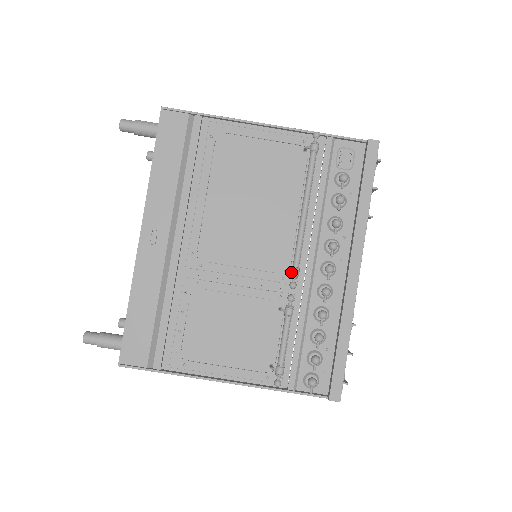
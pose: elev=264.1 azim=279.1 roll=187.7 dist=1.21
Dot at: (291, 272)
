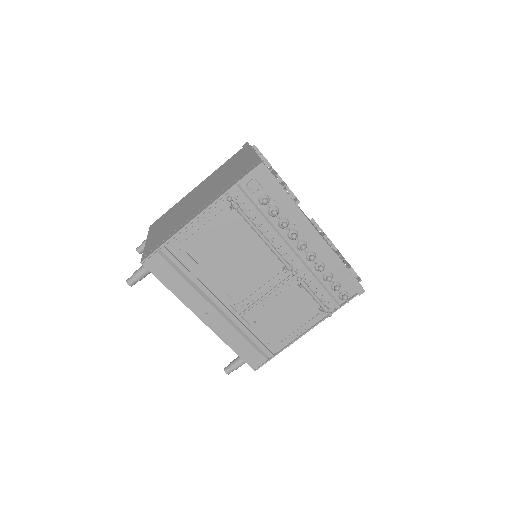
Dot at: occluded
